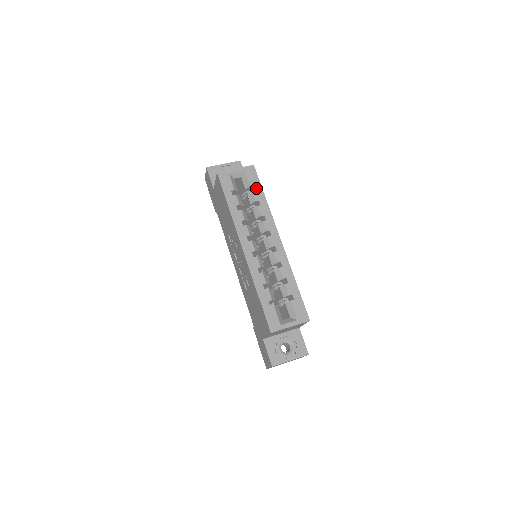
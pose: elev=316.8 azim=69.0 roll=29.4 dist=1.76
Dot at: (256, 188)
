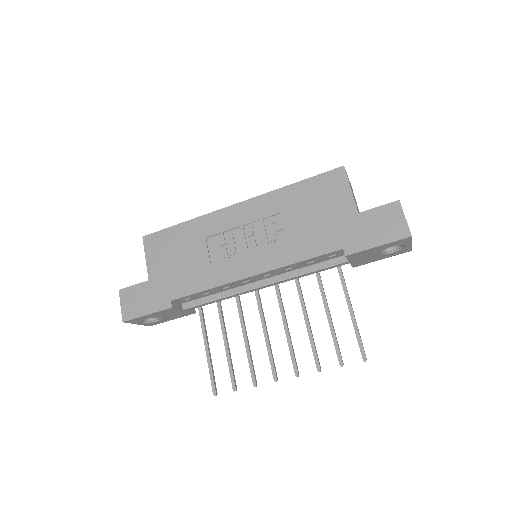
Dot at: occluded
